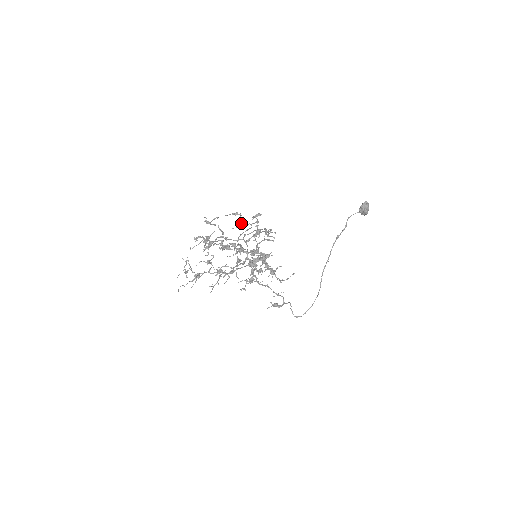
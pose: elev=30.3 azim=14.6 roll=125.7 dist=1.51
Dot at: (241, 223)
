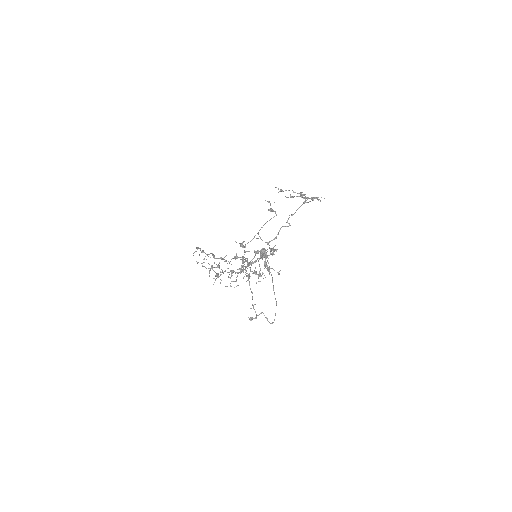
Dot at: (272, 210)
